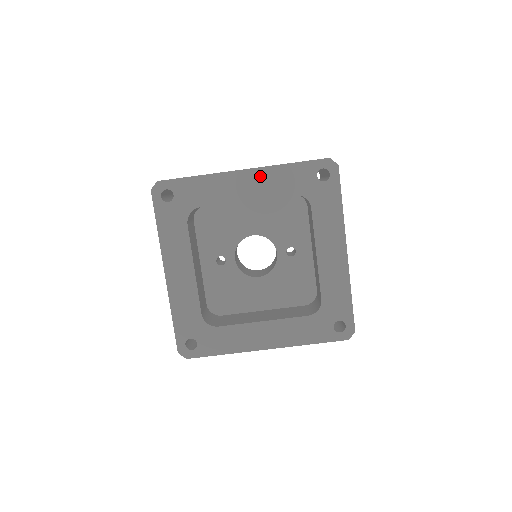
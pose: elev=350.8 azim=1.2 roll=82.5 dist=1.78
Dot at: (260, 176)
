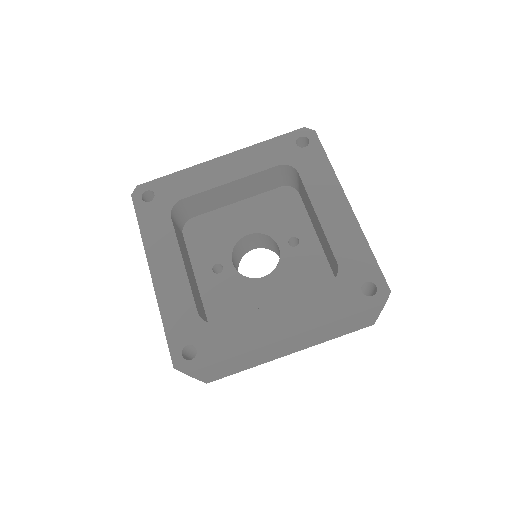
Dot at: (239, 158)
